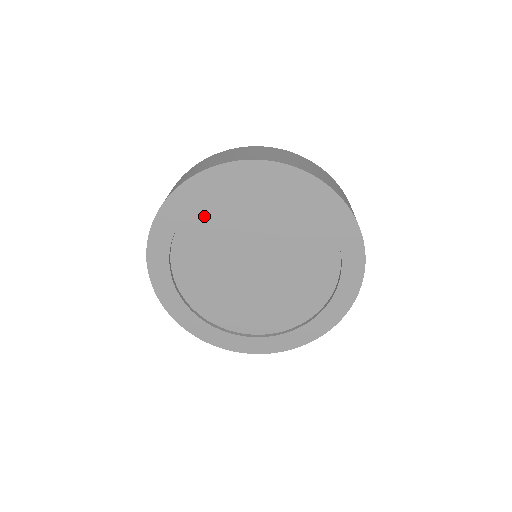
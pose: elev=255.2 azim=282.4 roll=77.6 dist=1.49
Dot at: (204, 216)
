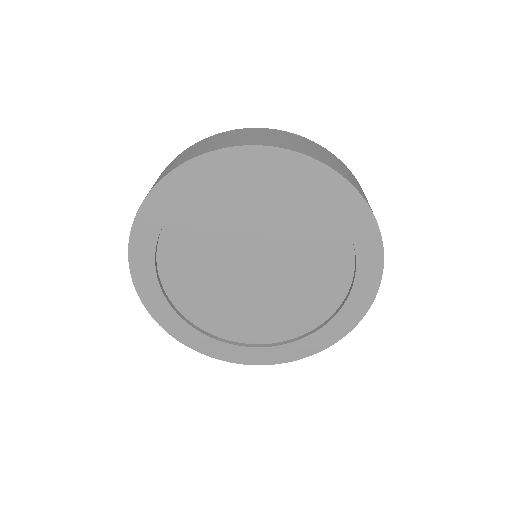
Dot at: (180, 231)
